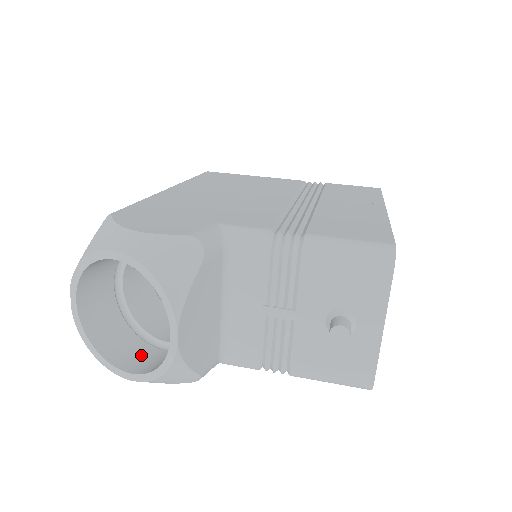
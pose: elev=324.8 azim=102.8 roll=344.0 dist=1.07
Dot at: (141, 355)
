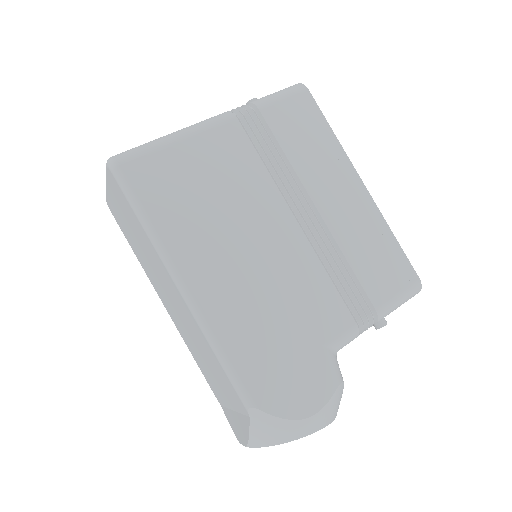
Dot at: occluded
